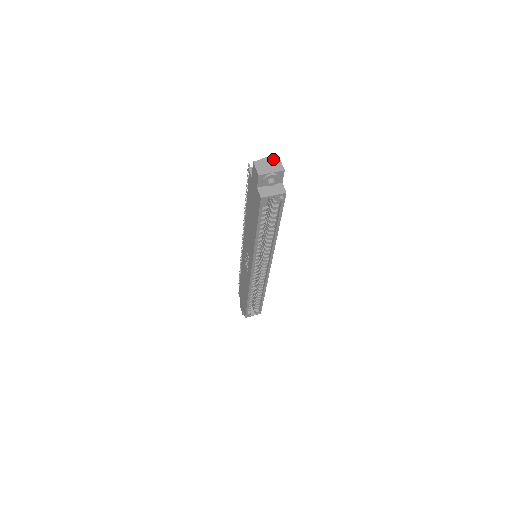
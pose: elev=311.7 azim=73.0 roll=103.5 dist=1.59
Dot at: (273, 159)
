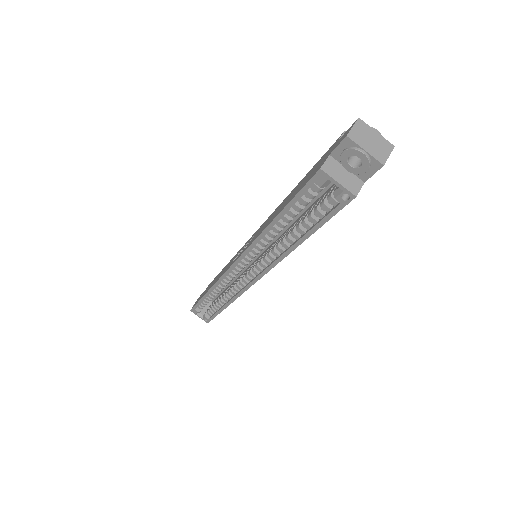
Dot at: (384, 141)
